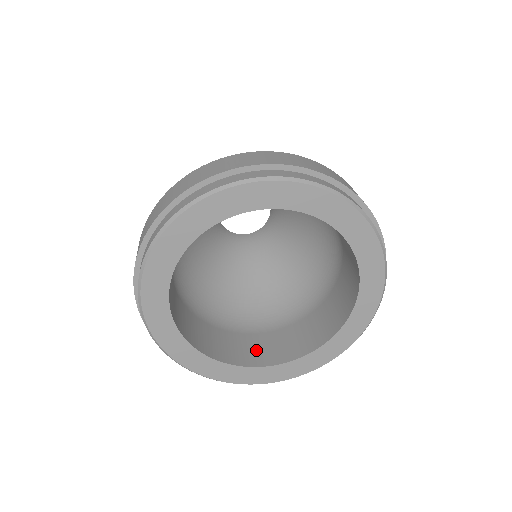
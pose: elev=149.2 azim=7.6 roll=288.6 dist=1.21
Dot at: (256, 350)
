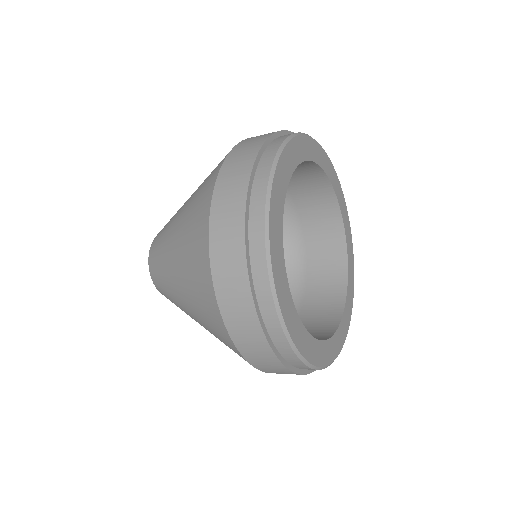
Dot at: occluded
